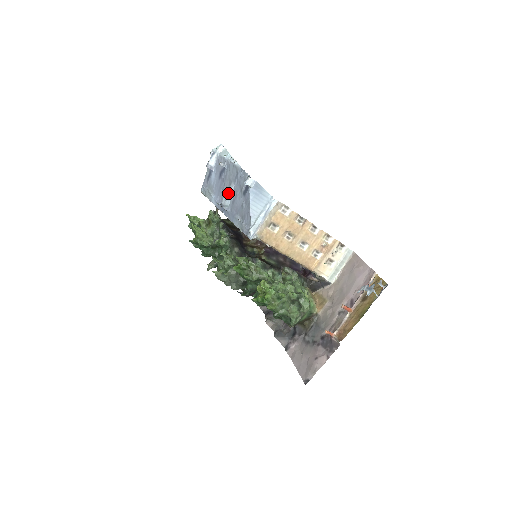
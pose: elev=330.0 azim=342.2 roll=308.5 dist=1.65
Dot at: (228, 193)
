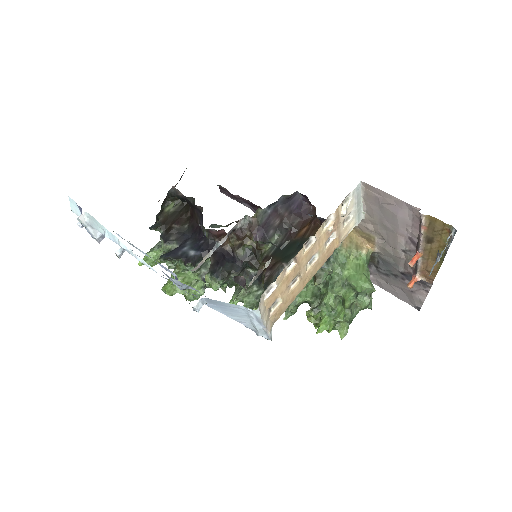
Dot at: occluded
